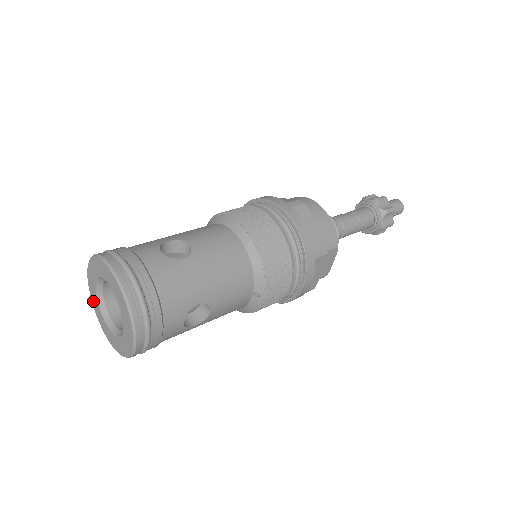
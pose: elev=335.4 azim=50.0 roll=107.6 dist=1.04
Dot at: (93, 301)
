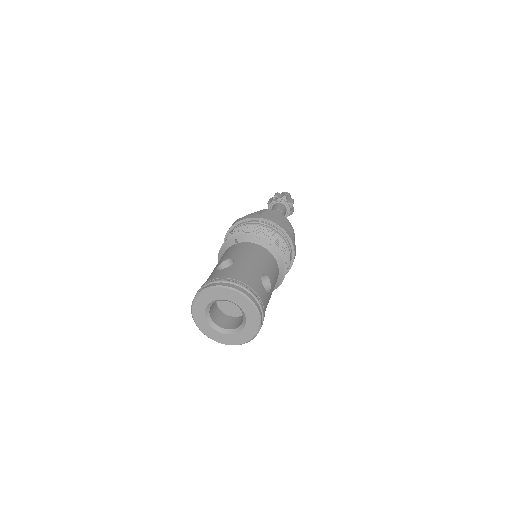
Dot at: (199, 300)
